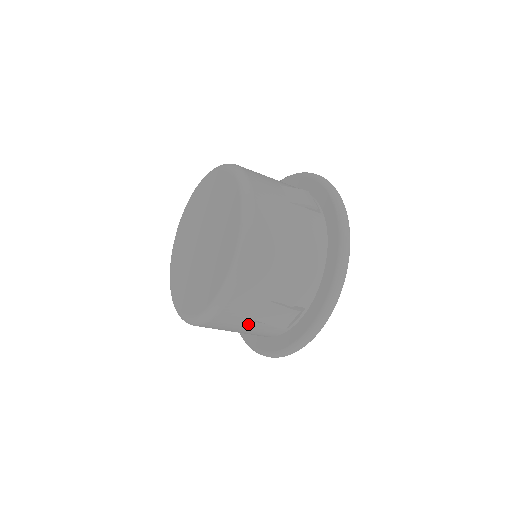
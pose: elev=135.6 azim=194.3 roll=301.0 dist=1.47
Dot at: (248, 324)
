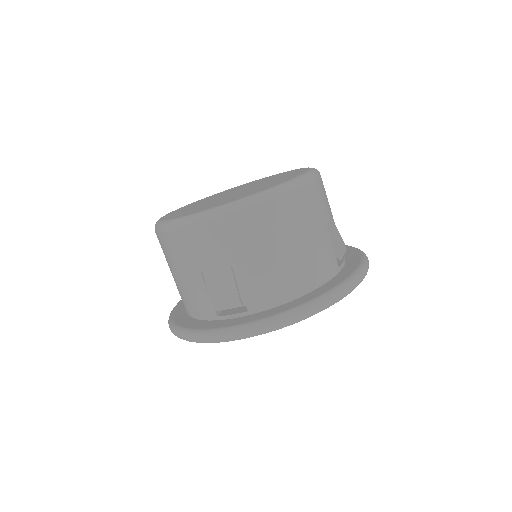
Dot at: (194, 271)
